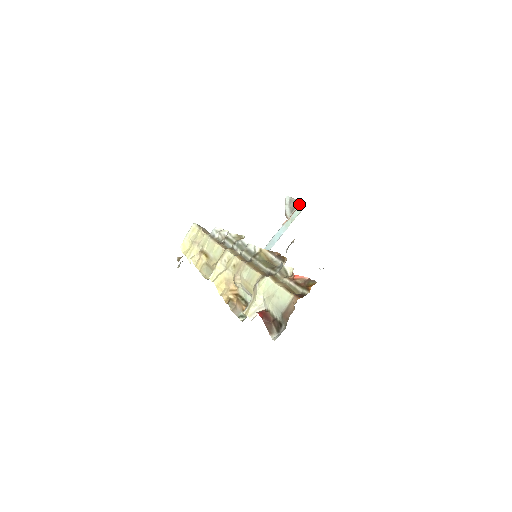
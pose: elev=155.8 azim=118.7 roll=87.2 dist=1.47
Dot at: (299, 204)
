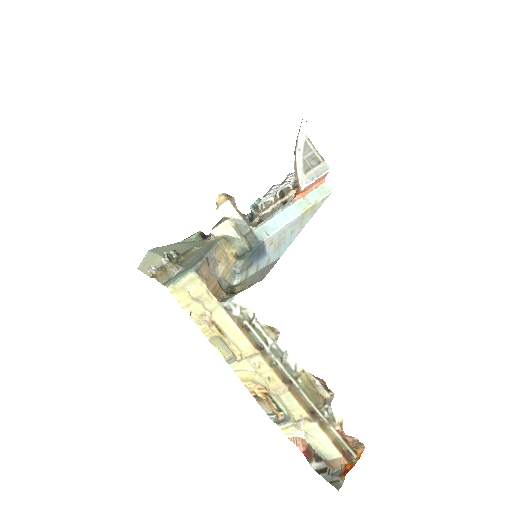
Dot at: (320, 165)
